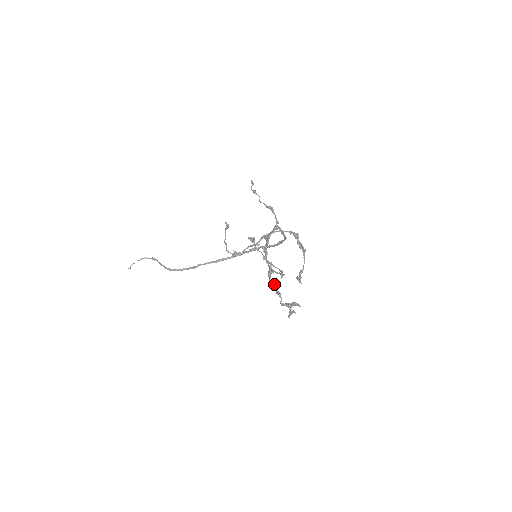
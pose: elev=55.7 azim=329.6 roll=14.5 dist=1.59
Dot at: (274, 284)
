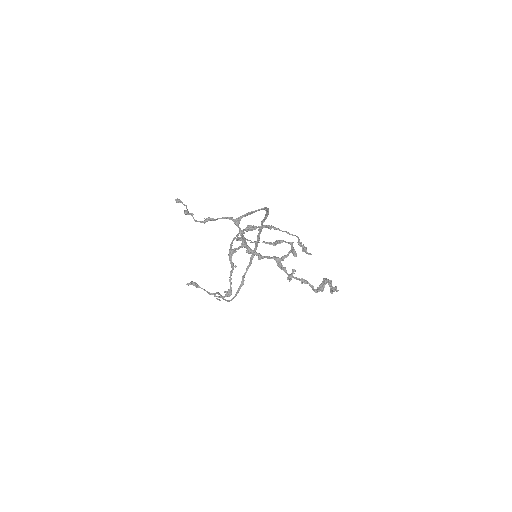
Dot at: (292, 275)
